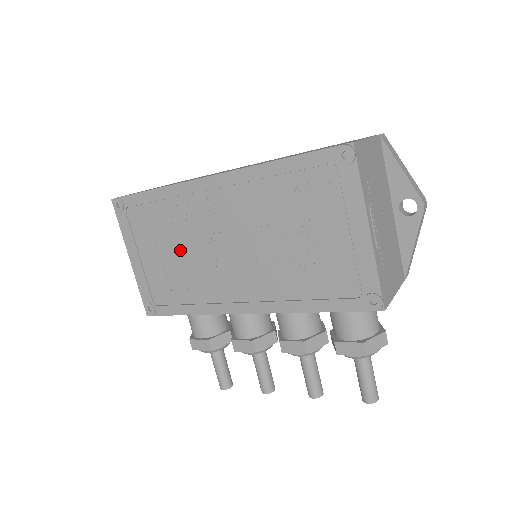
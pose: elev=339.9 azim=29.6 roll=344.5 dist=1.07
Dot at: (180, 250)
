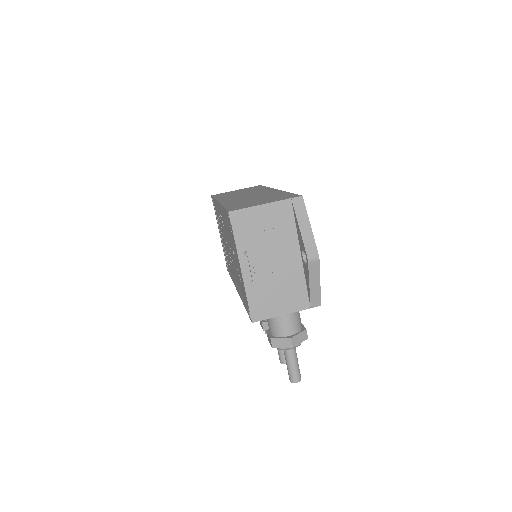
Dot at: occluded
